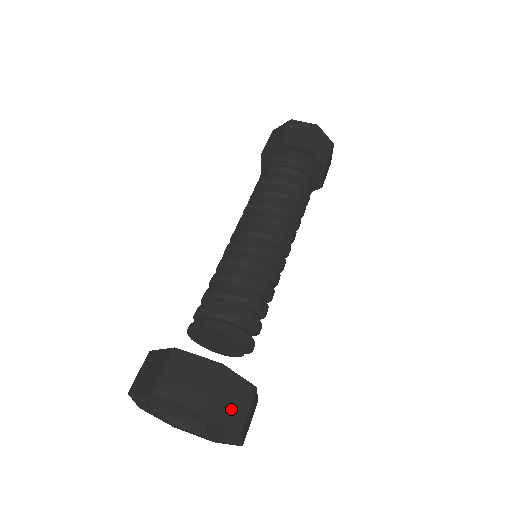
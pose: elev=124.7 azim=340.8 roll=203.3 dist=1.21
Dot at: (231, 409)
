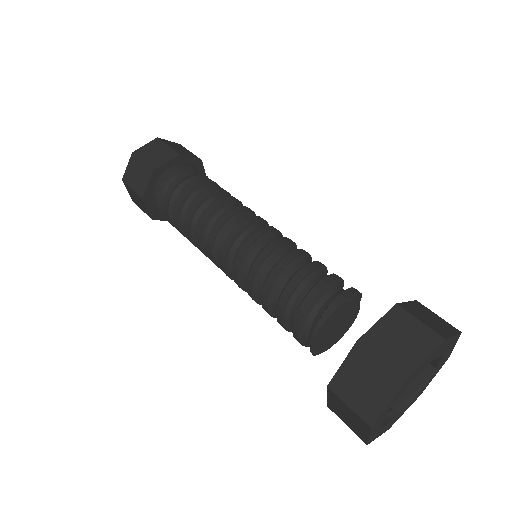
Dot at: (439, 324)
